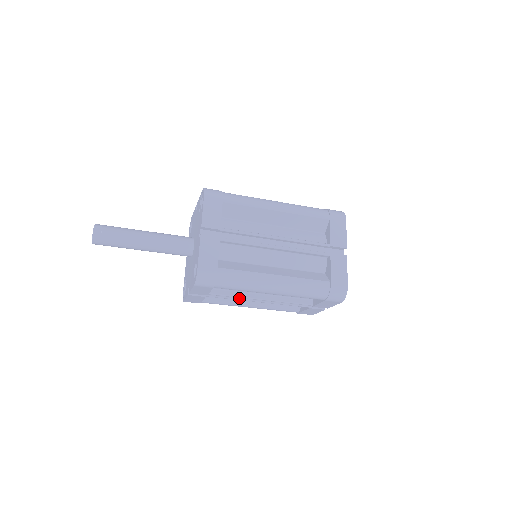
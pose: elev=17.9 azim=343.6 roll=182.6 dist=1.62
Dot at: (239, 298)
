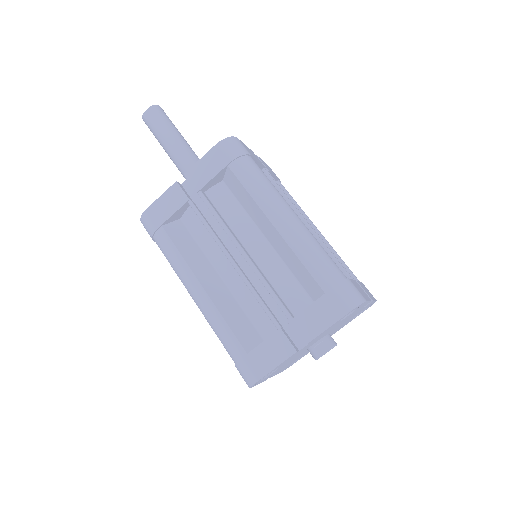
Dot at: occluded
